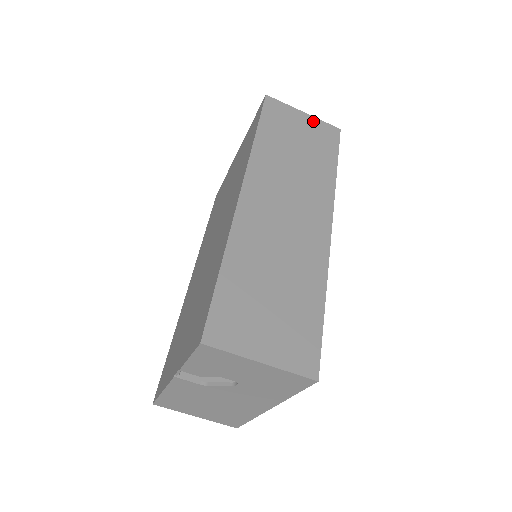
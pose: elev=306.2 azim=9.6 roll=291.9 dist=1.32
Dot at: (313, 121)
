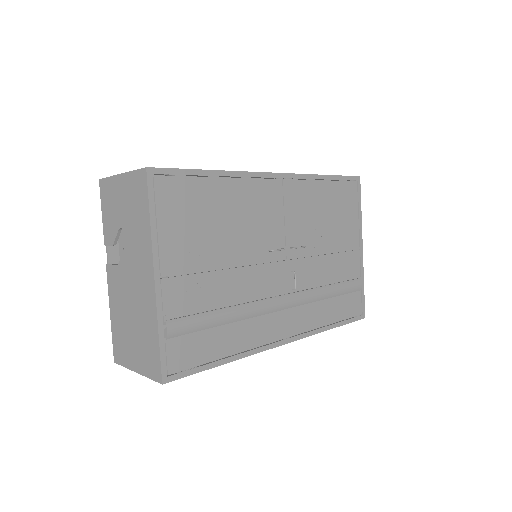
Dot at: occluded
